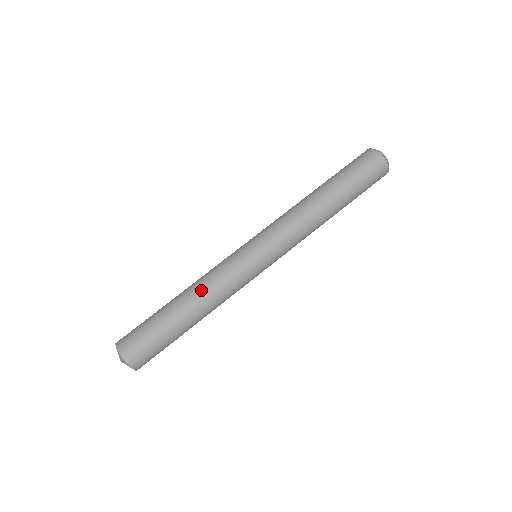
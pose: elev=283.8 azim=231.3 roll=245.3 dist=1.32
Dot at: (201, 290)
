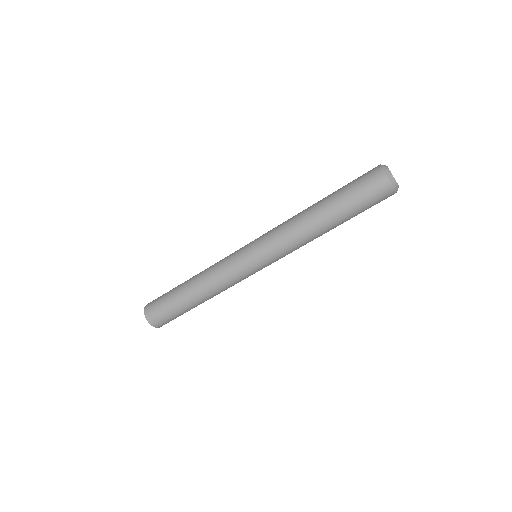
Dot at: (203, 276)
